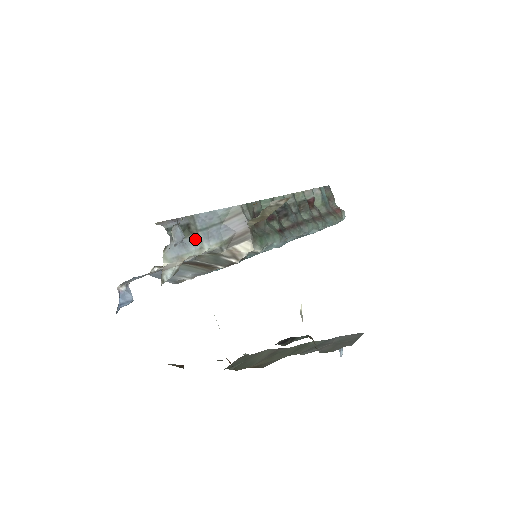
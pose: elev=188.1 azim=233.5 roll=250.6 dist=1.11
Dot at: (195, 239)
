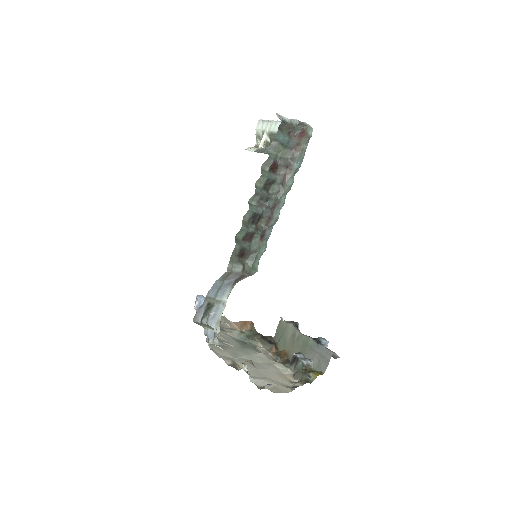
Dot at: (217, 305)
